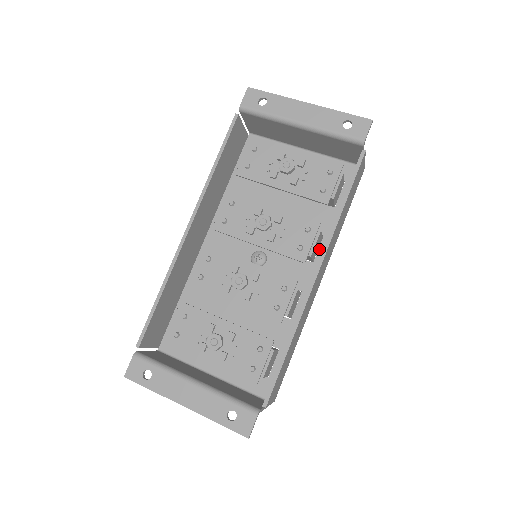
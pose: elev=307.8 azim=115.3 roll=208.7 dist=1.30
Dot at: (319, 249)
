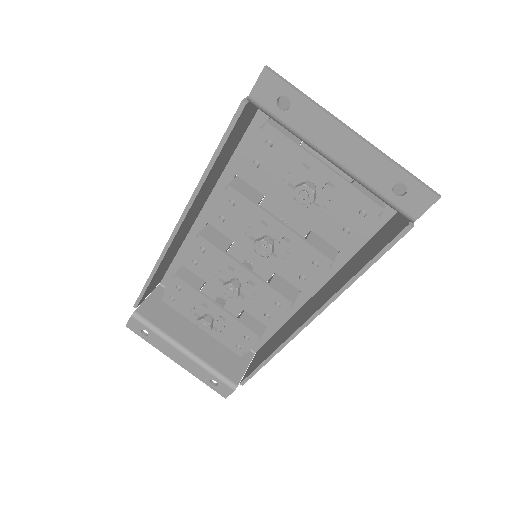
Dot at: occluded
